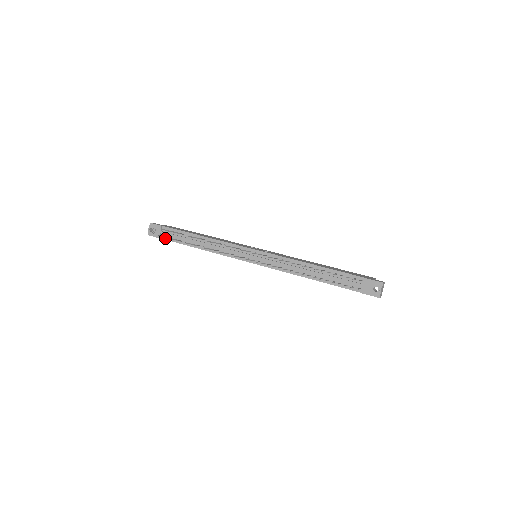
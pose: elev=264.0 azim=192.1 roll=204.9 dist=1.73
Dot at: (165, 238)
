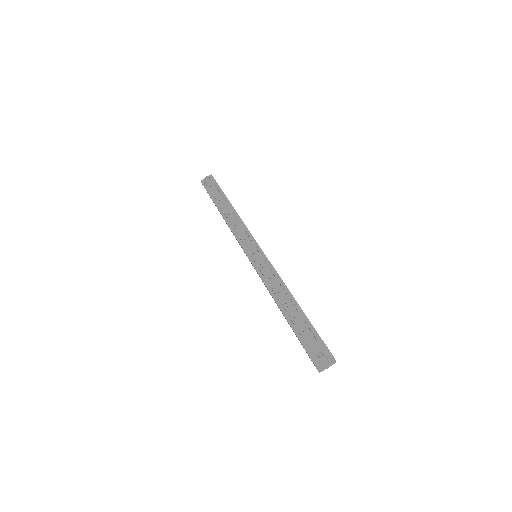
Dot at: (209, 192)
